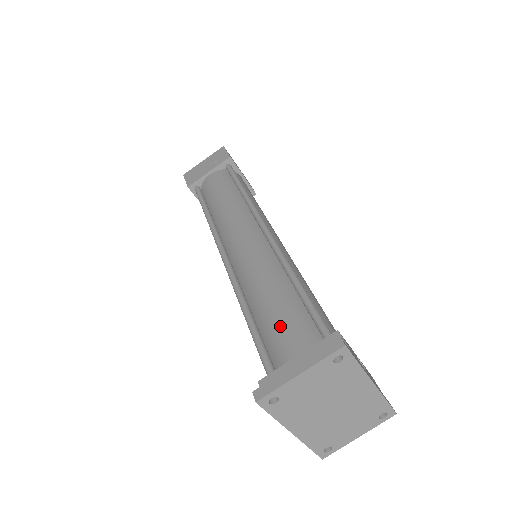
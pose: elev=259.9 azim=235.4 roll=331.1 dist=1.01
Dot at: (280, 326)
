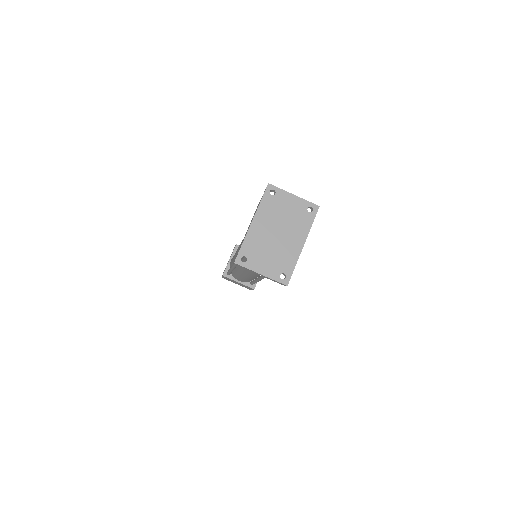
Dot at: occluded
